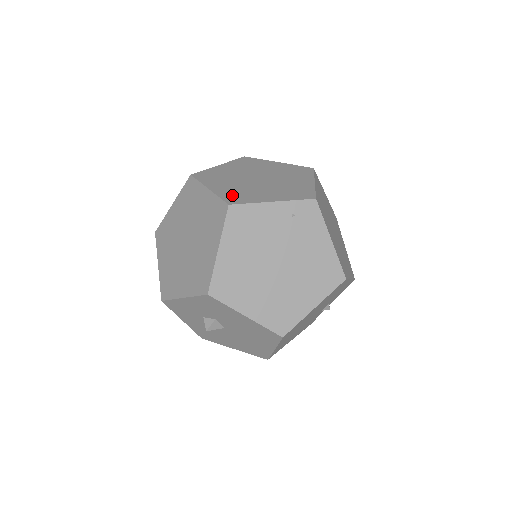
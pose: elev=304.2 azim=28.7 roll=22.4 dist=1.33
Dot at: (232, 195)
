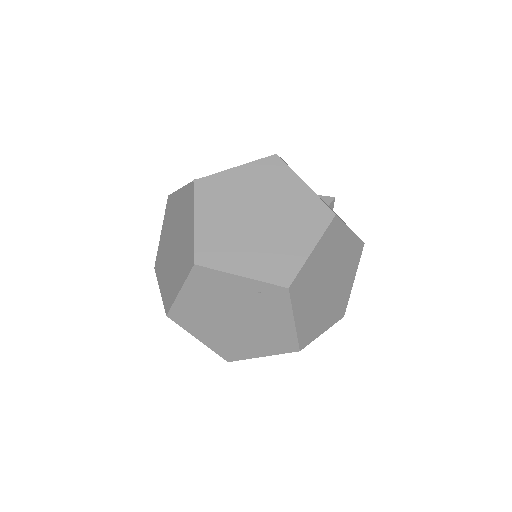
Dot at: (209, 245)
